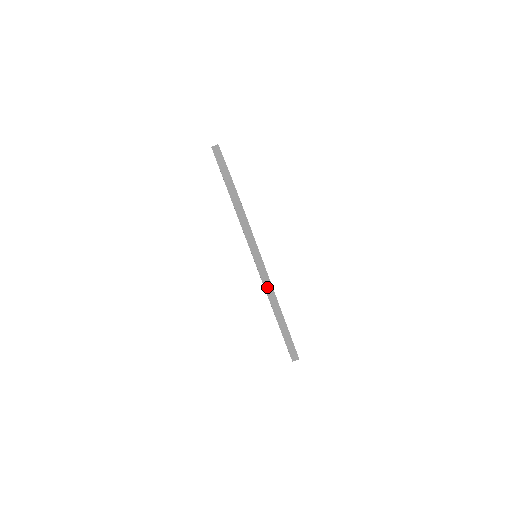
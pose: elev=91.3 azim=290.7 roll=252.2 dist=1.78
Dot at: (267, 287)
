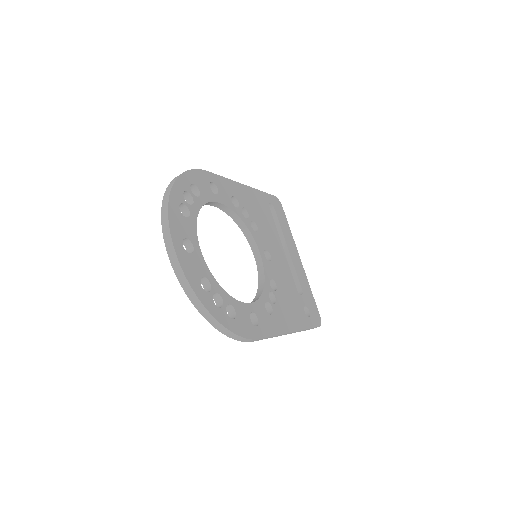
Dot at: occluded
